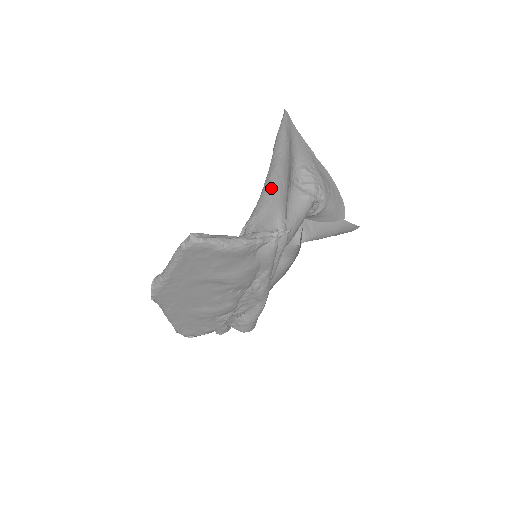
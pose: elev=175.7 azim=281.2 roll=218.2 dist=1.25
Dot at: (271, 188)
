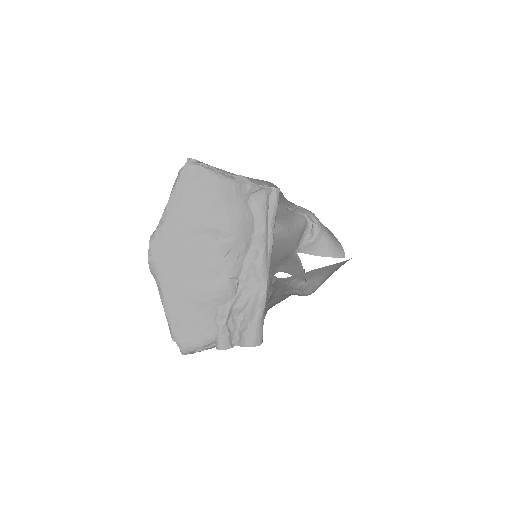
Dot at: occluded
